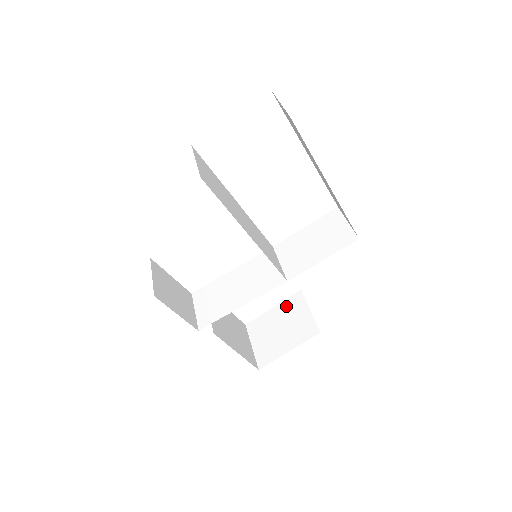
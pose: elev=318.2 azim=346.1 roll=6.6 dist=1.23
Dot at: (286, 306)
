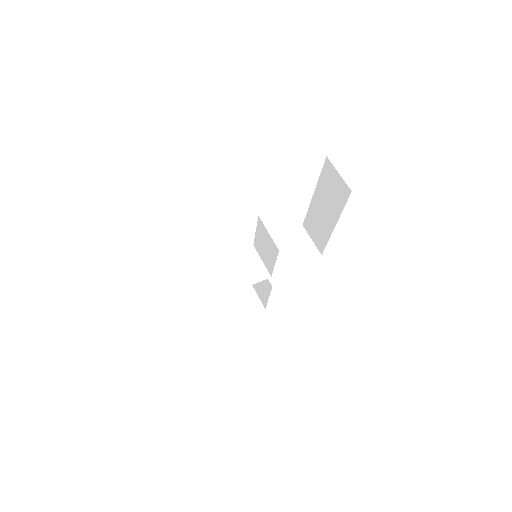
Dot at: occluded
